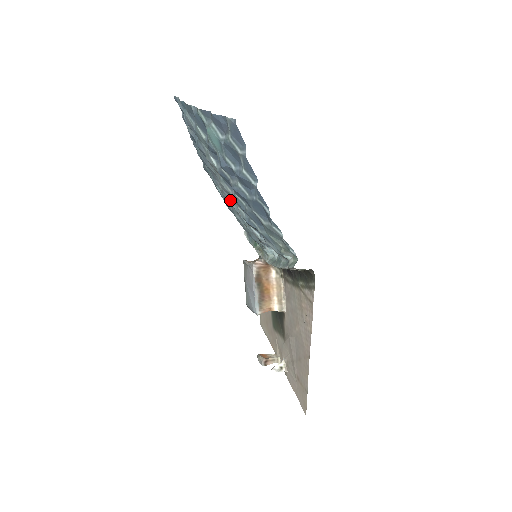
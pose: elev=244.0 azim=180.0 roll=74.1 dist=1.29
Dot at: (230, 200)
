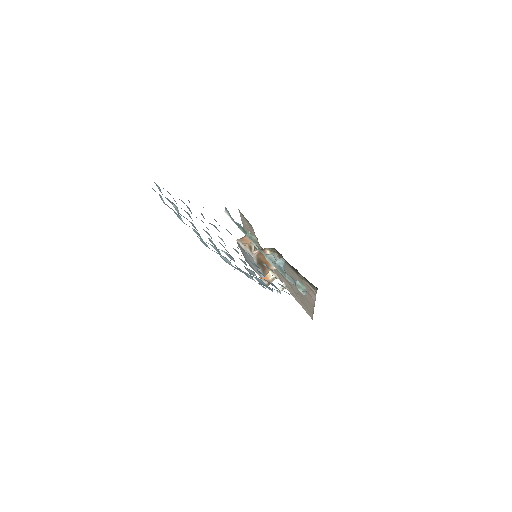
Dot at: (233, 248)
